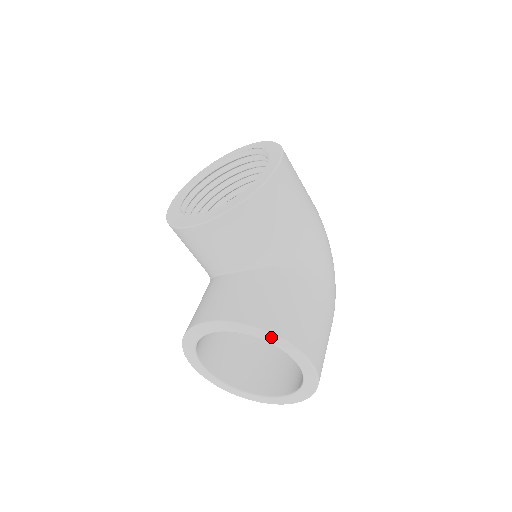
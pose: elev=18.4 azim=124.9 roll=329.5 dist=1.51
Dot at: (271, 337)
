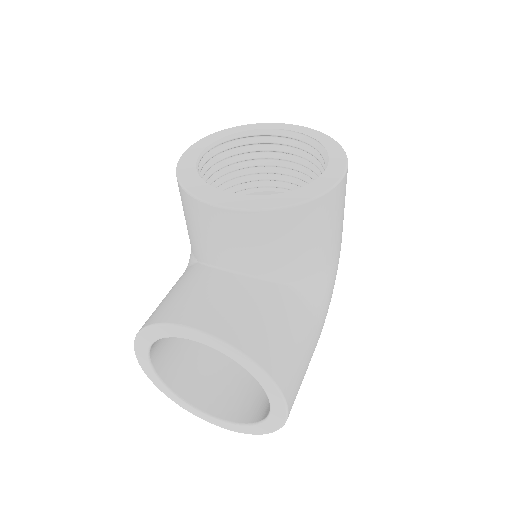
Dot at: (261, 374)
